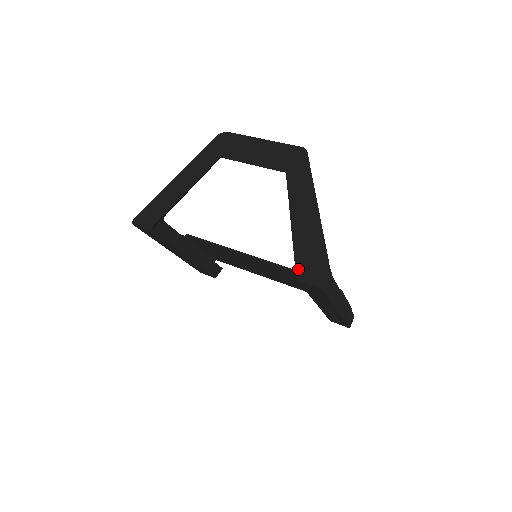
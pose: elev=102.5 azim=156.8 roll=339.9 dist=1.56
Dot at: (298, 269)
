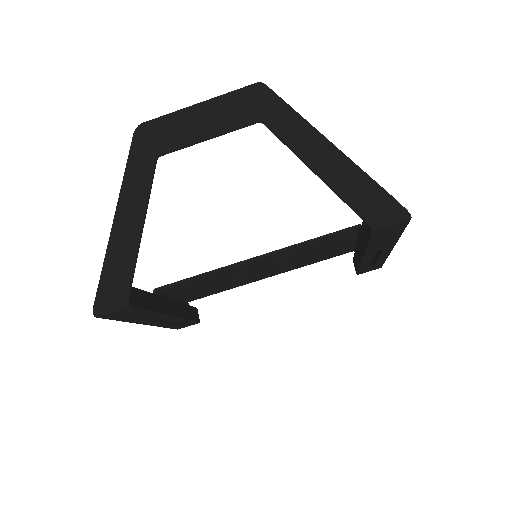
Dot at: (365, 216)
